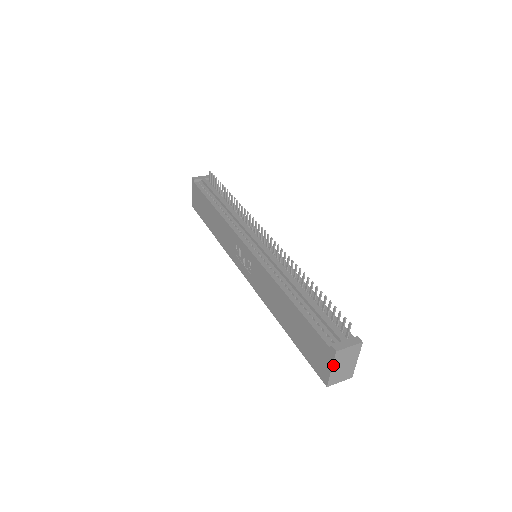
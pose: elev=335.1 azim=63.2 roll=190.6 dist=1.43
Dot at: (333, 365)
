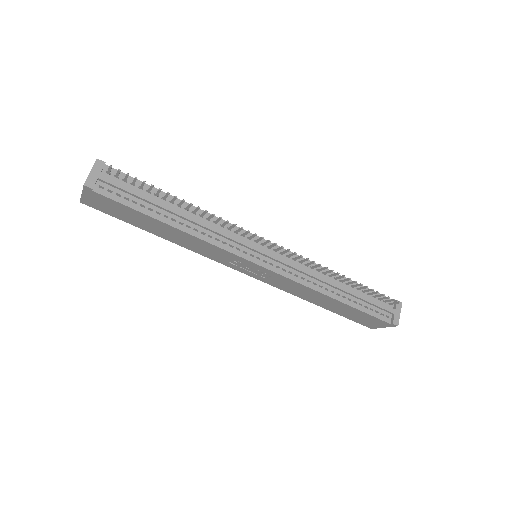
Dot at: occluded
